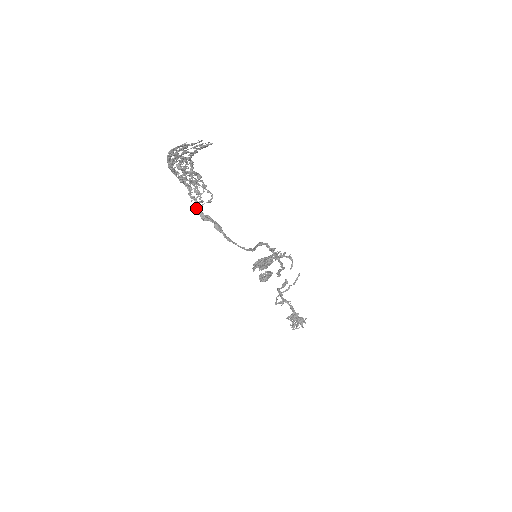
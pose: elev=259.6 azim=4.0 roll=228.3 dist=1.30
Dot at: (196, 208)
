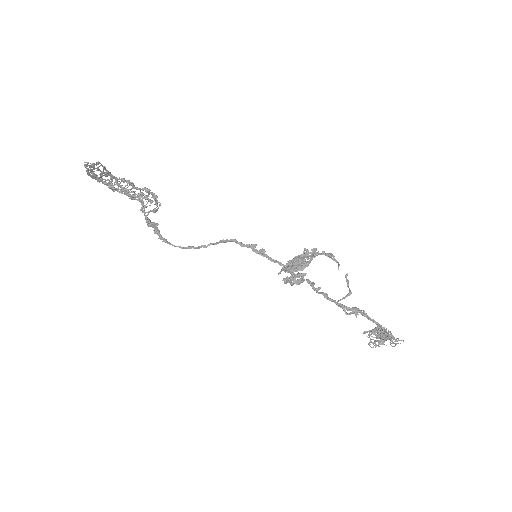
Dot at: (145, 218)
